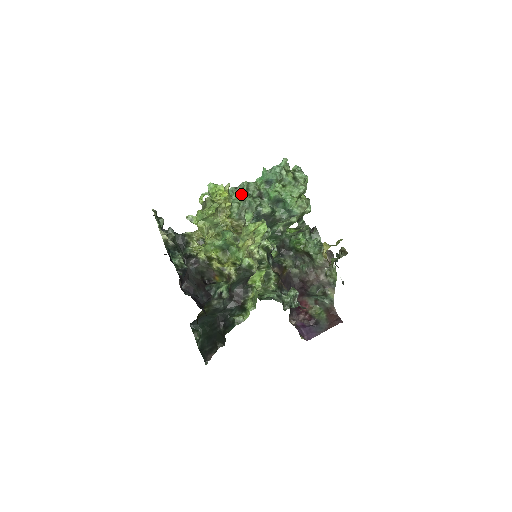
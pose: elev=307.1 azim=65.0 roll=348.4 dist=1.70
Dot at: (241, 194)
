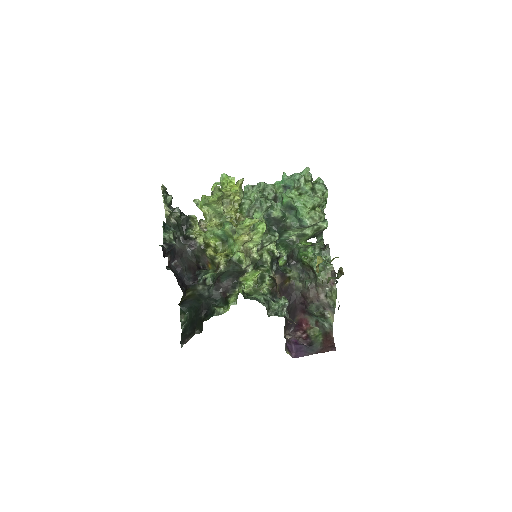
Dot at: (255, 192)
